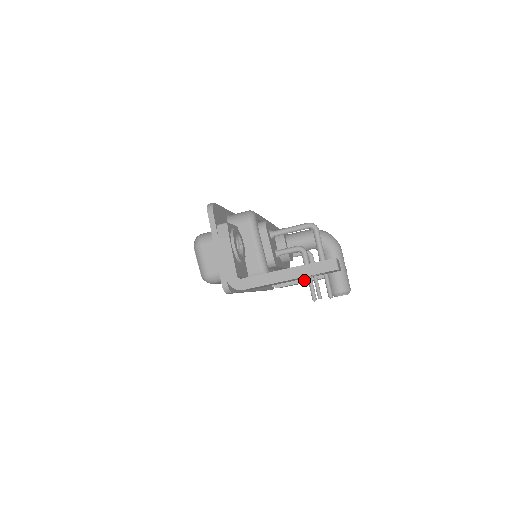
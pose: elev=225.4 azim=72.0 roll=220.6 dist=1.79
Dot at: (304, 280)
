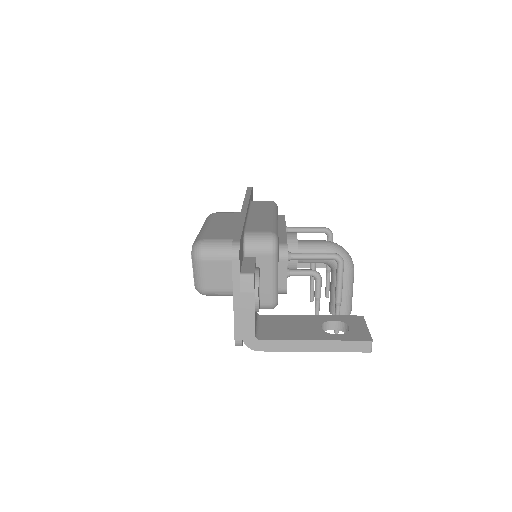
Dot at: occluded
